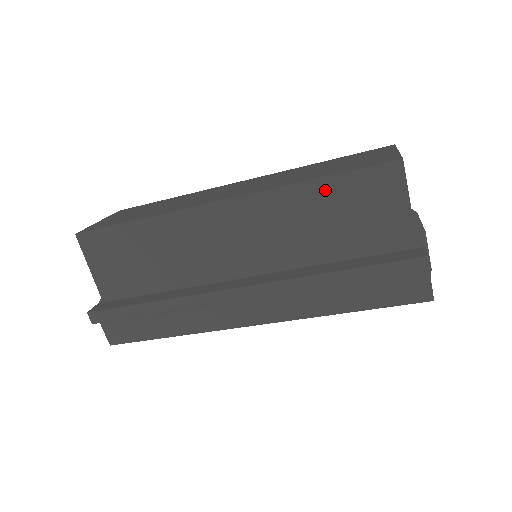
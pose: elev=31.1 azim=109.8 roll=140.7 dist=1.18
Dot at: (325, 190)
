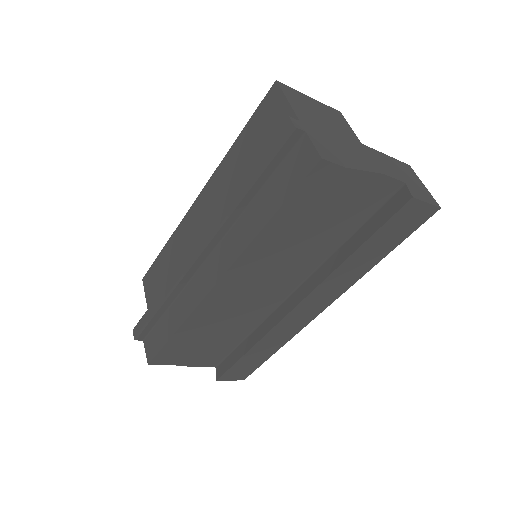
Dot at: (243, 141)
